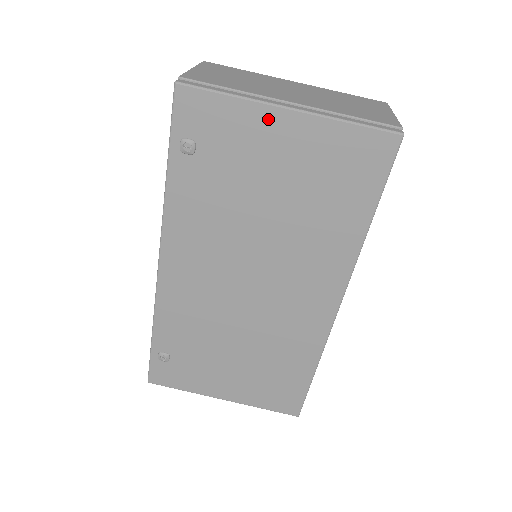
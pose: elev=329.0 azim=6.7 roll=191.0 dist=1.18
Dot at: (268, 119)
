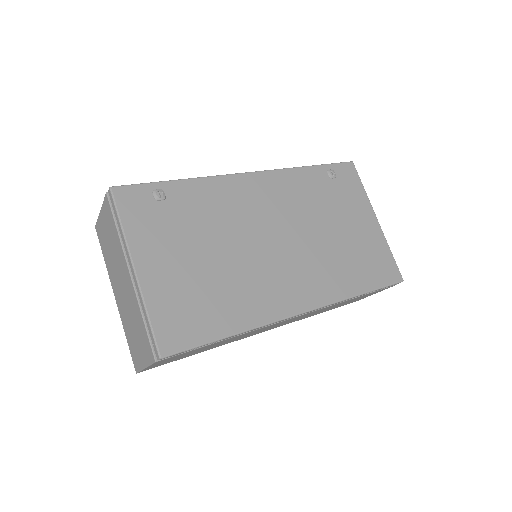
Dot at: (368, 211)
